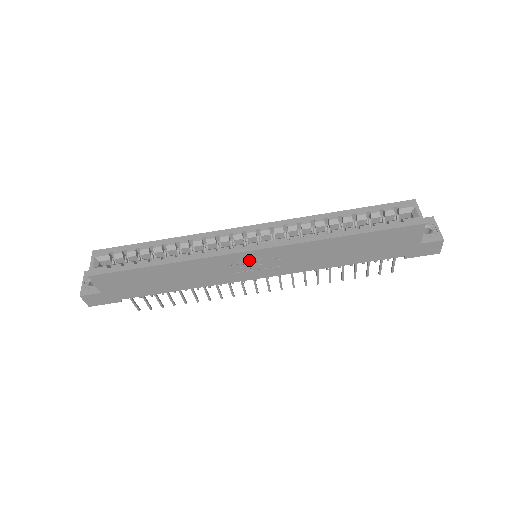
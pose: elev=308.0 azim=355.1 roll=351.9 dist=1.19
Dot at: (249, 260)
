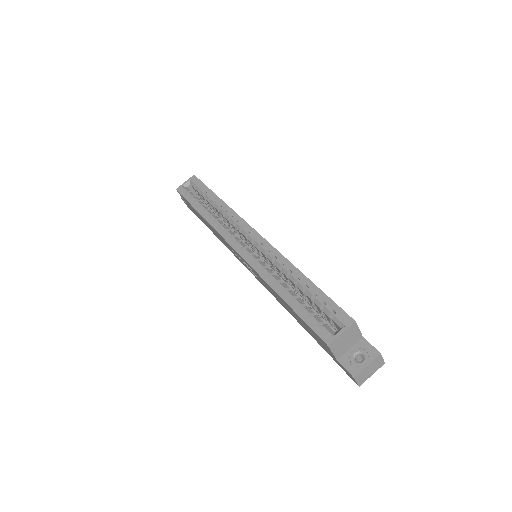
Dot at: occluded
